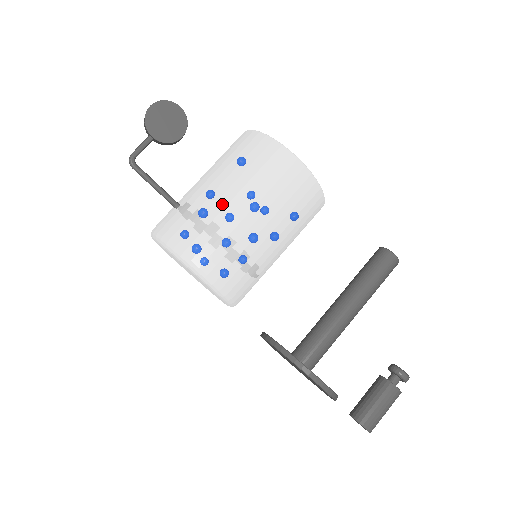
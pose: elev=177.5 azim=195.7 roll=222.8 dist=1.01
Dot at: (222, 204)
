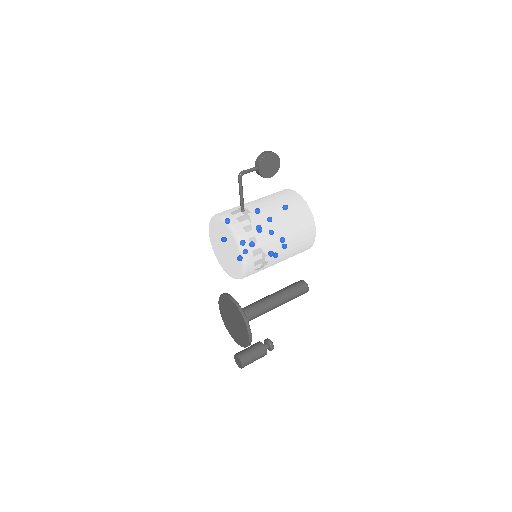
Dot at: (274, 232)
